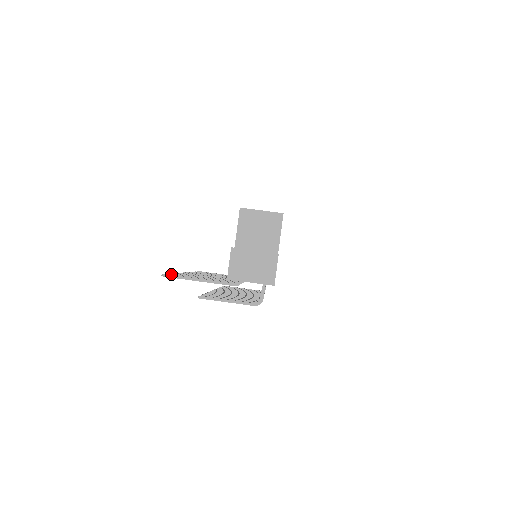
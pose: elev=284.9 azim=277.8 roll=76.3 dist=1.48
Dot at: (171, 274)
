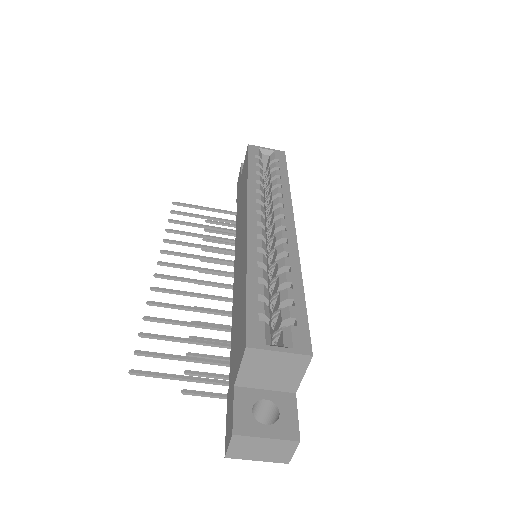
Dot at: (141, 354)
